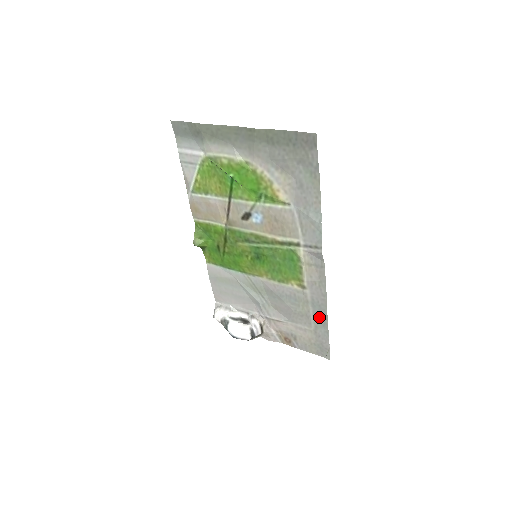
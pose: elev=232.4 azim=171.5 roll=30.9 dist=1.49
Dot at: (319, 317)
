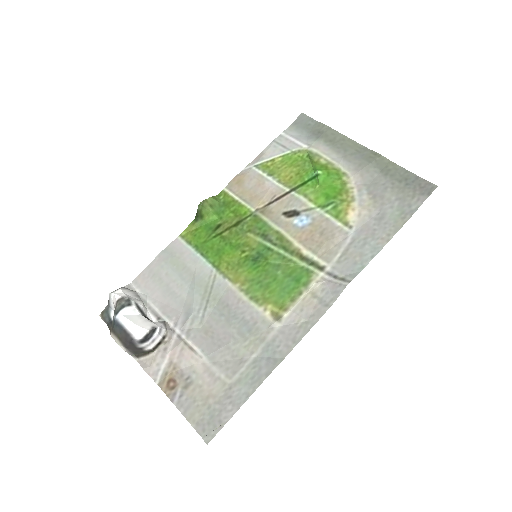
Dot at: (258, 368)
